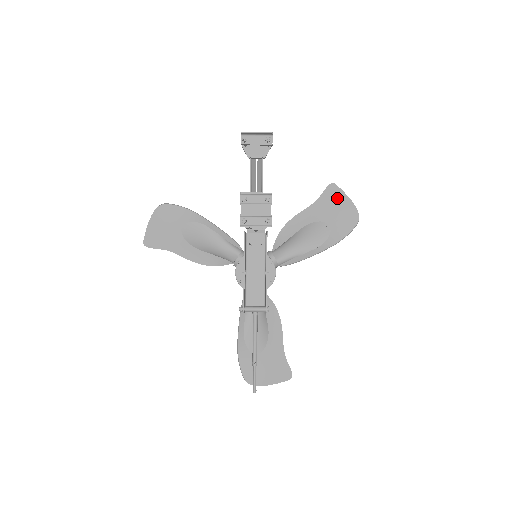
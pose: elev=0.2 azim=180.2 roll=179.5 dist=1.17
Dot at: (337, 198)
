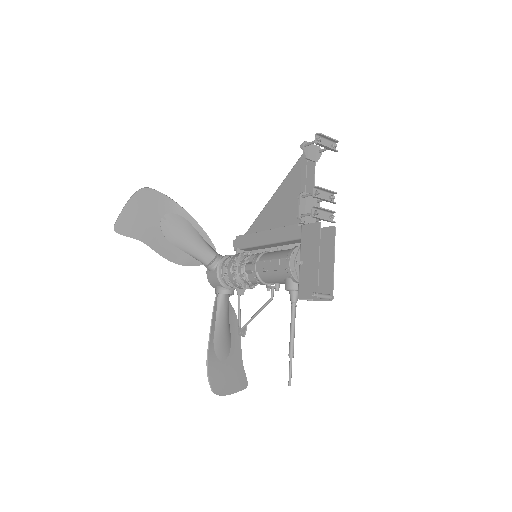
Dot at: occluded
